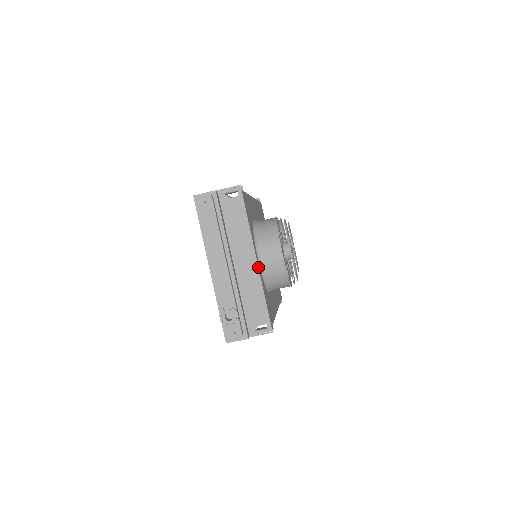
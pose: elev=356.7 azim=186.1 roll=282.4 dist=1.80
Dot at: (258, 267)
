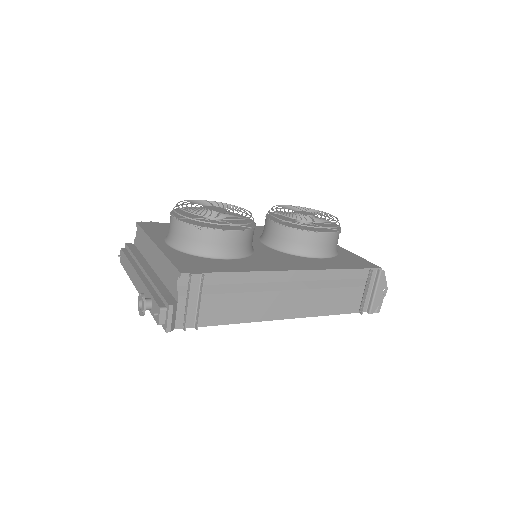
Dot at: (157, 247)
